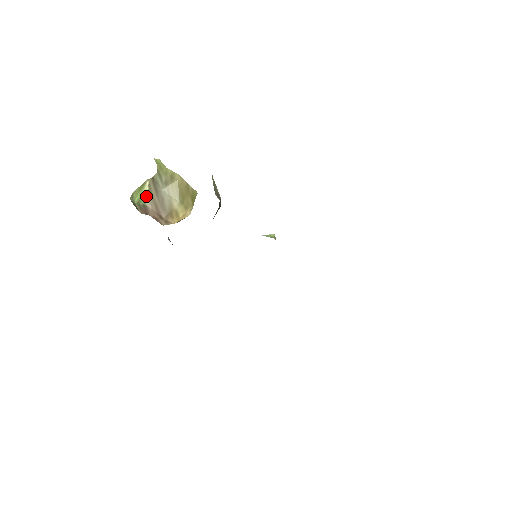
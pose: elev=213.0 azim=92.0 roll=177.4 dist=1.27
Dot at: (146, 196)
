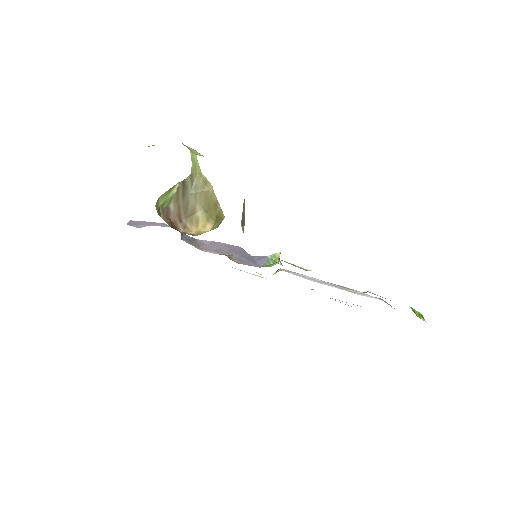
Dot at: (172, 198)
